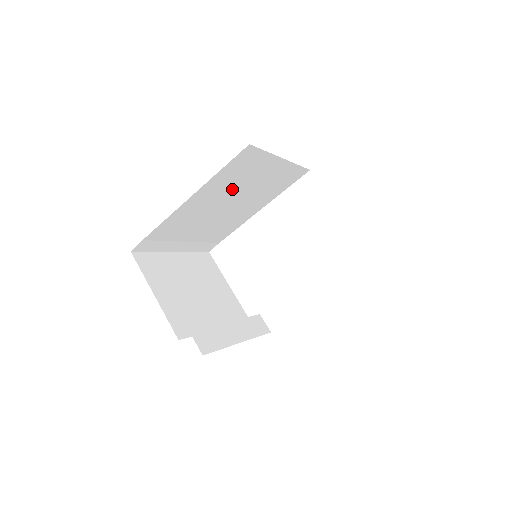
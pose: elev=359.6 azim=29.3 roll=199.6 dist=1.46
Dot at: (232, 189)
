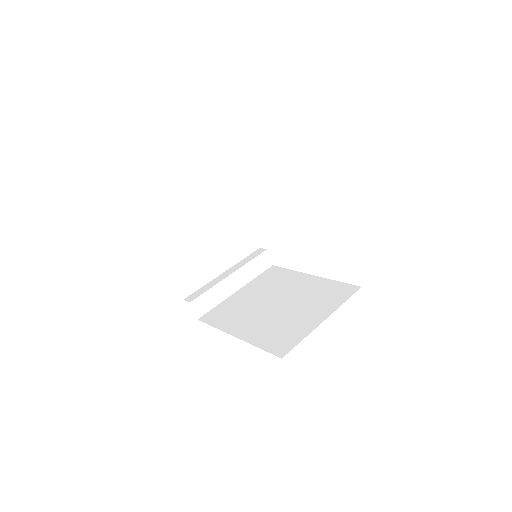
Dot at: occluded
